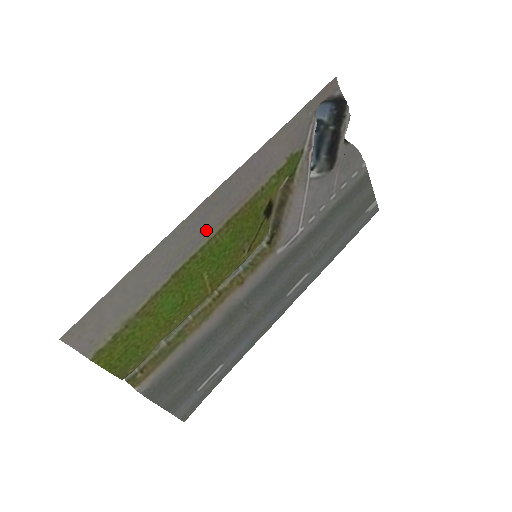
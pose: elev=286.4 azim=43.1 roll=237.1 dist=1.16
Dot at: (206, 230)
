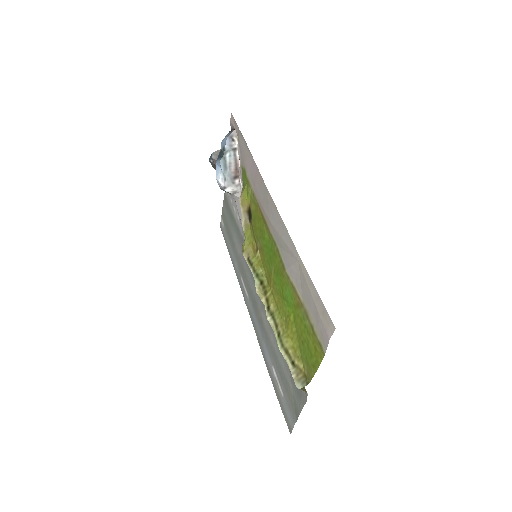
Dot at: (271, 226)
